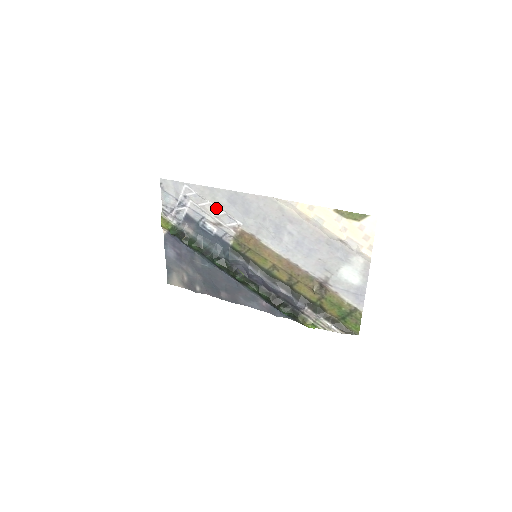
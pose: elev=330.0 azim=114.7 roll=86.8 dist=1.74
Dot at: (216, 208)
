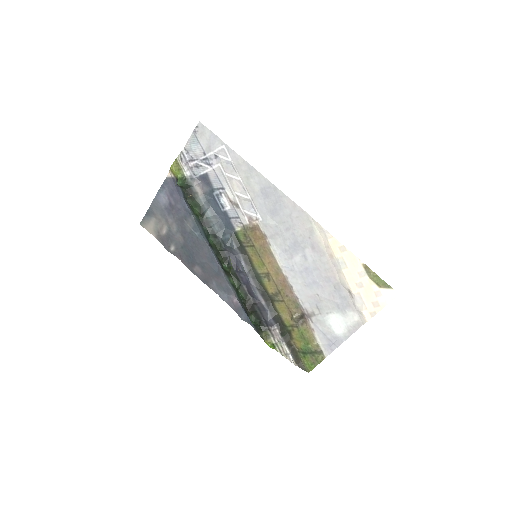
Dot at: (243, 188)
